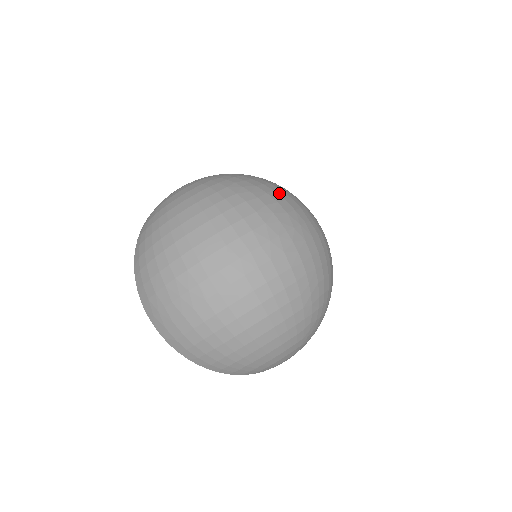
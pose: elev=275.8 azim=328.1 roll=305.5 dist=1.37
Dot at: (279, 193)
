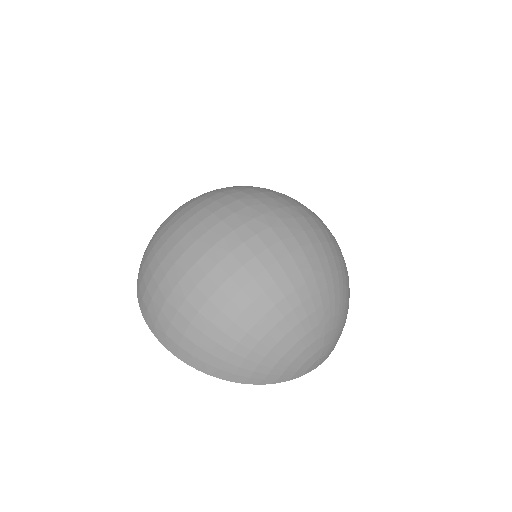
Dot at: (265, 189)
